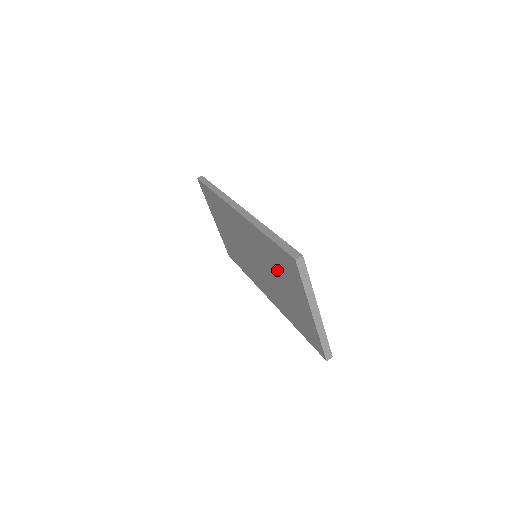
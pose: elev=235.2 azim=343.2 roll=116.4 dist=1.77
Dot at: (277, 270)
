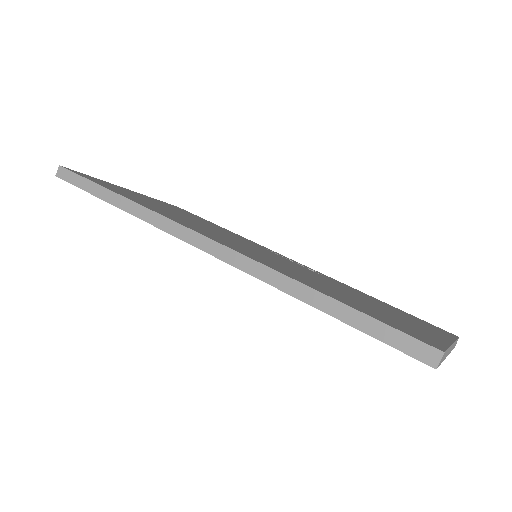
Dot at: occluded
